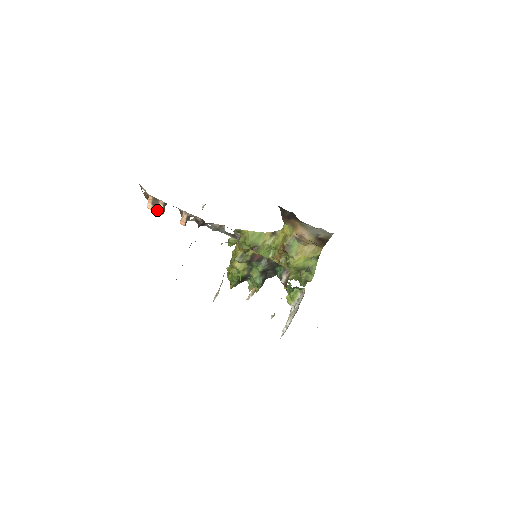
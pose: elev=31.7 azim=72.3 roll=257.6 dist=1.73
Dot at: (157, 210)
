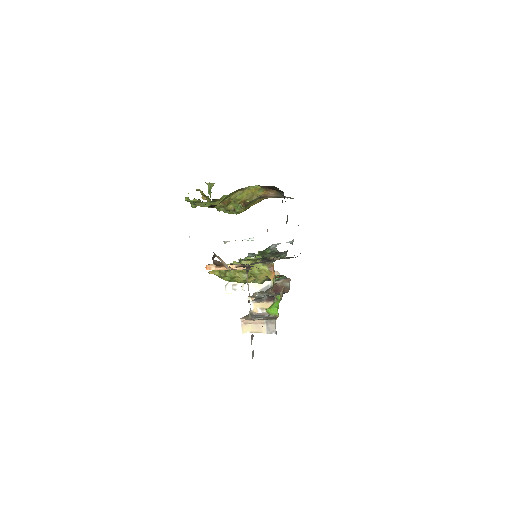
Dot at: occluded
